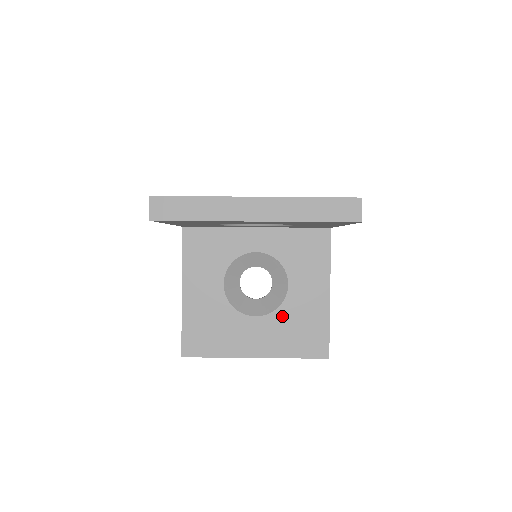
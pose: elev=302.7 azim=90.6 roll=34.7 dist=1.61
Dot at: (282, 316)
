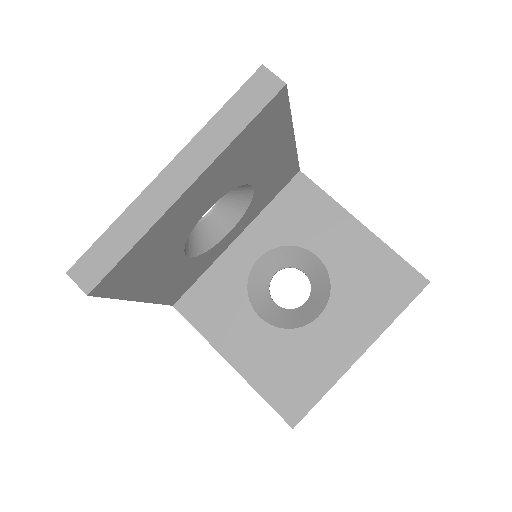
Dot at: (343, 290)
